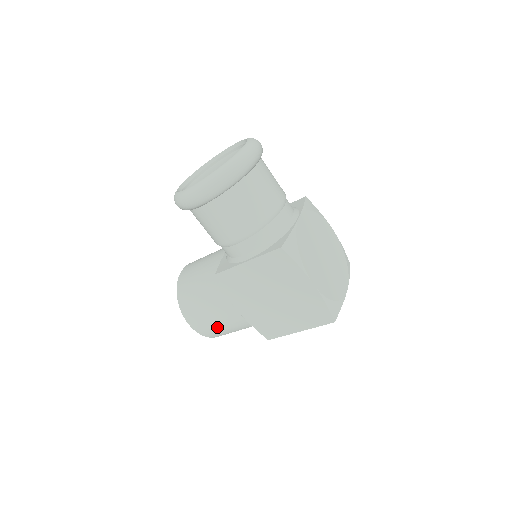
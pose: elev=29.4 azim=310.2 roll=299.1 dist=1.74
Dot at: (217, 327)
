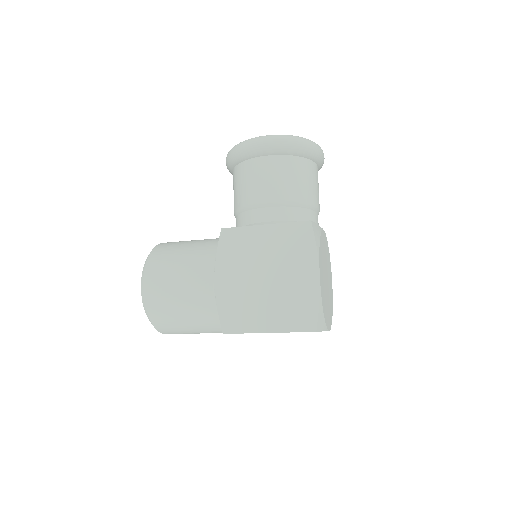
Dot at: (173, 298)
